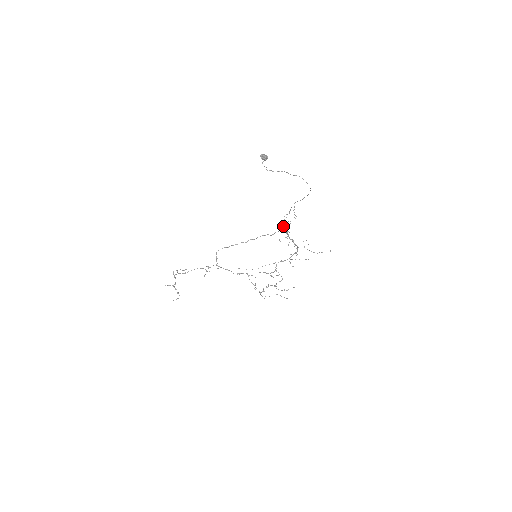
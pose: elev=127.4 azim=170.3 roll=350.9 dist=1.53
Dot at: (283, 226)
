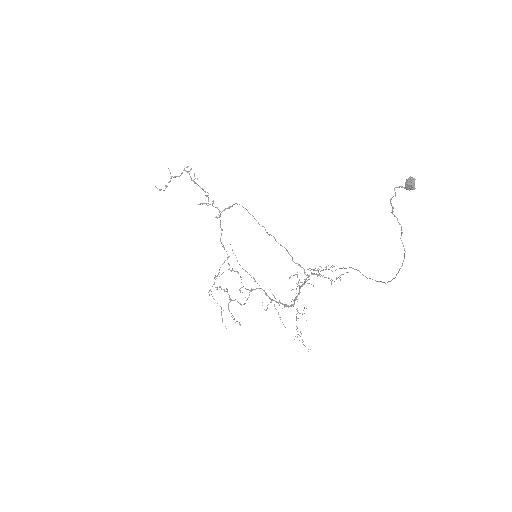
Dot at: (313, 270)
